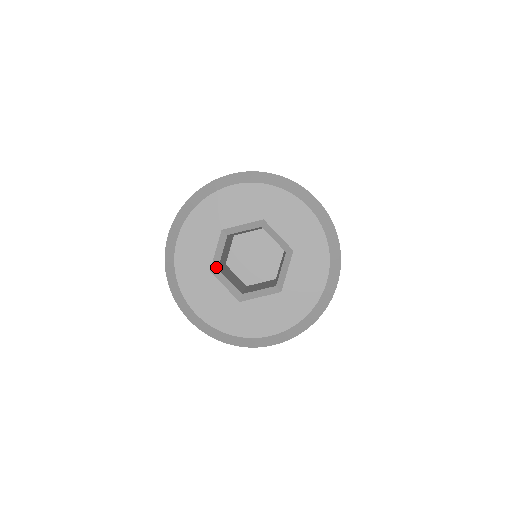
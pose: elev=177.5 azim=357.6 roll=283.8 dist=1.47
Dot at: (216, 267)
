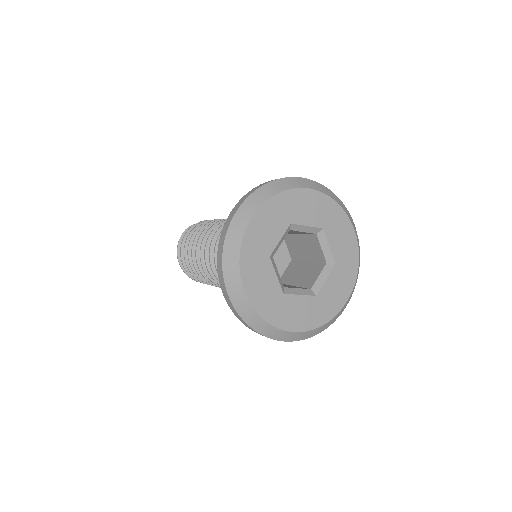
Dot at: (283, 287)
